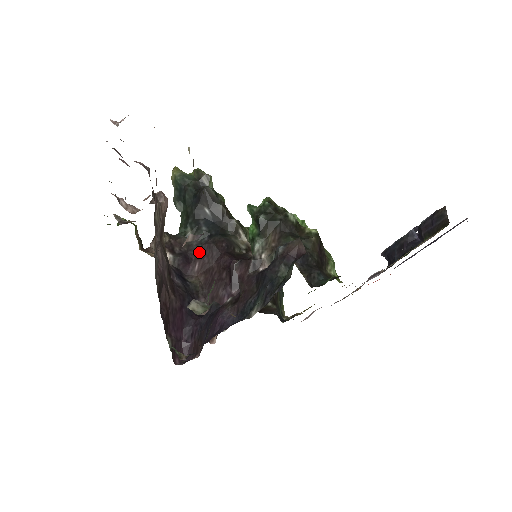
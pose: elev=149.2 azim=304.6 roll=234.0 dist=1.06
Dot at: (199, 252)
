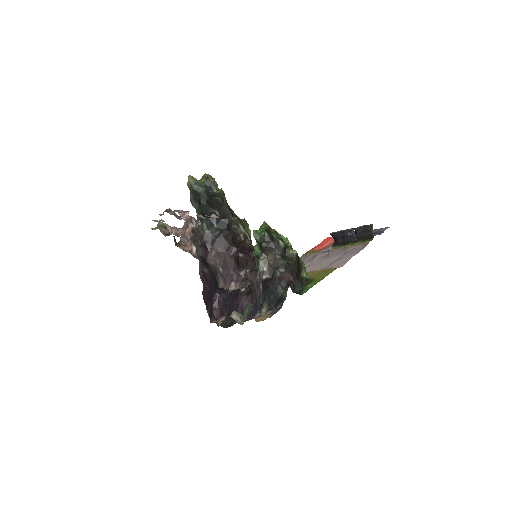
Dot at: (214, 243)
